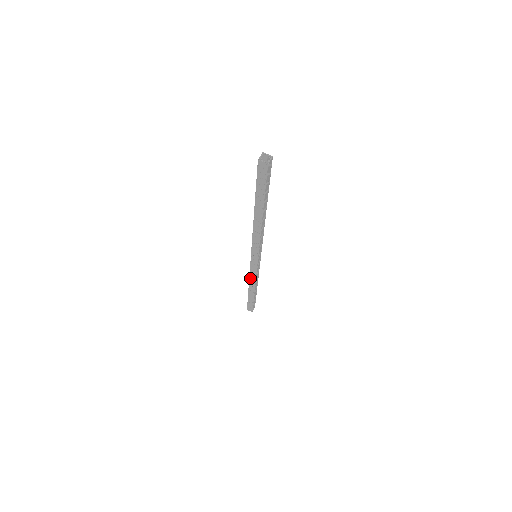
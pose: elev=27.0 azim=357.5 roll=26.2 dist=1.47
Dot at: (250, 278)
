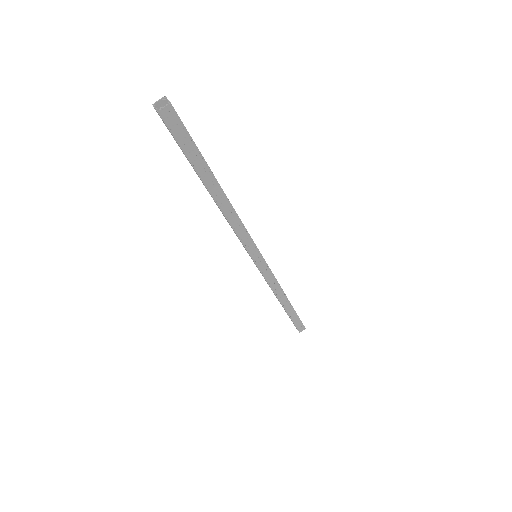
Dot at: occluded
